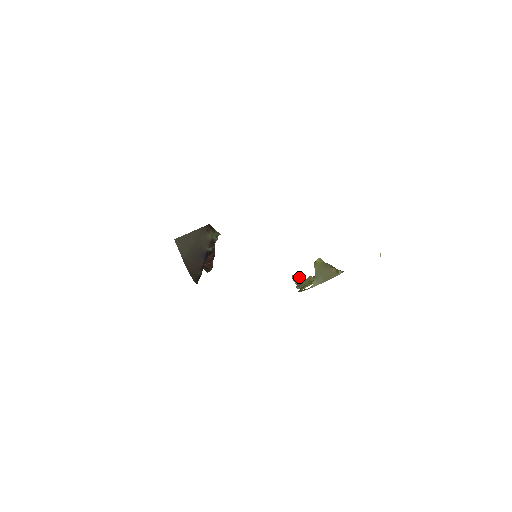
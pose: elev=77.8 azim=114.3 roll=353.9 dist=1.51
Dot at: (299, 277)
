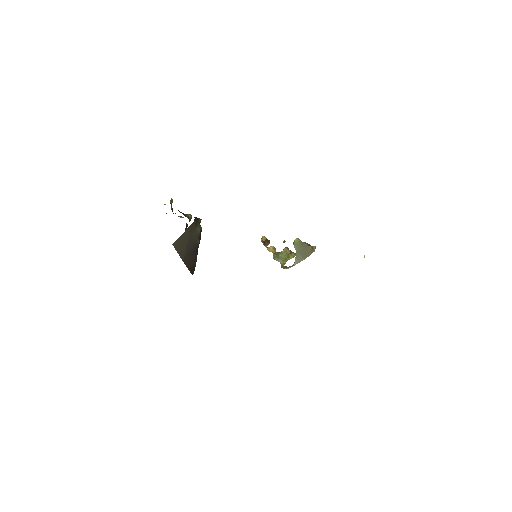
Dot at: (266, 239)
